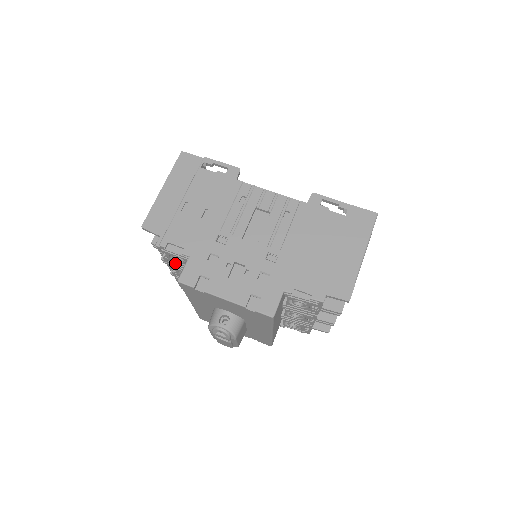
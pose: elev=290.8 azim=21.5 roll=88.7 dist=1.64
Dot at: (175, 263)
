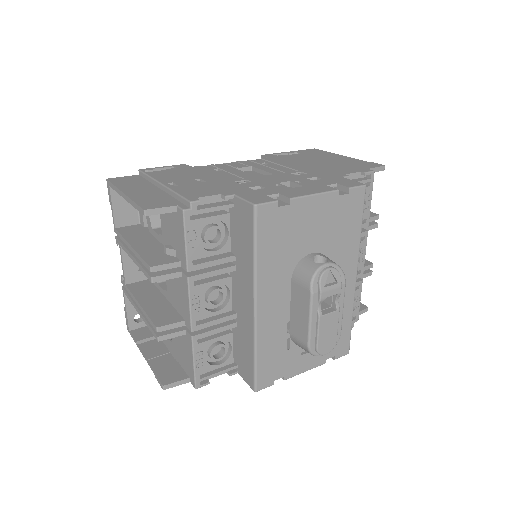
Dot at: (203, 262)
